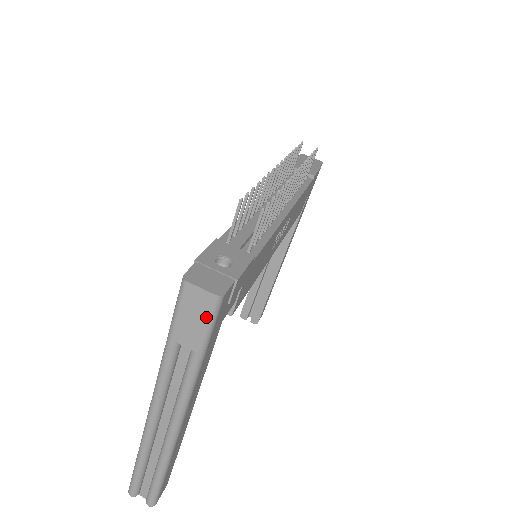
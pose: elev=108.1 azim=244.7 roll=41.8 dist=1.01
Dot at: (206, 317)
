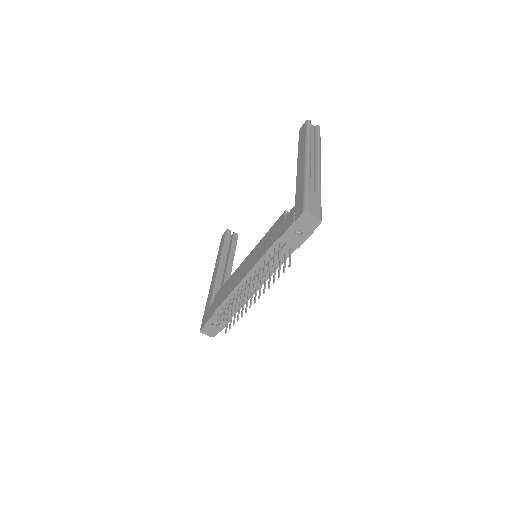
Dot at: occluded
